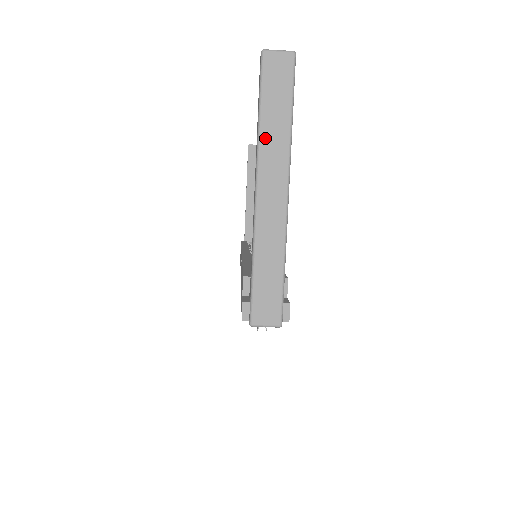
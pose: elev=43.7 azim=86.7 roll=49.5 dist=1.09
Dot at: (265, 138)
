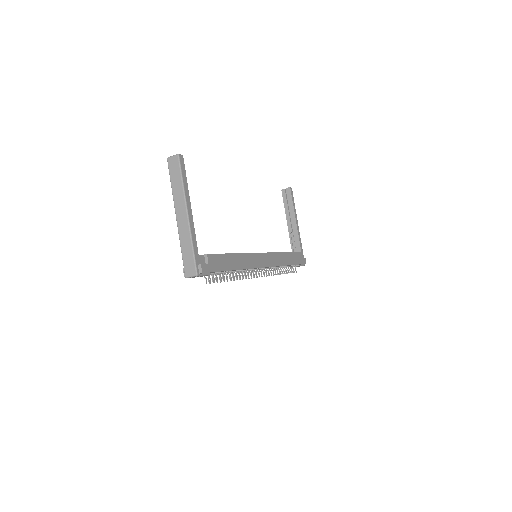
Dot at: (174, 193)
